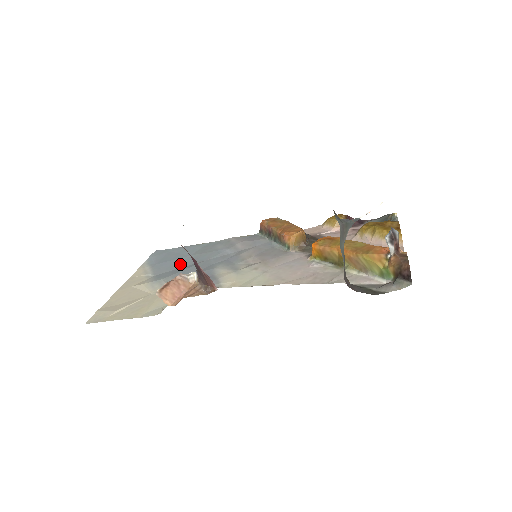
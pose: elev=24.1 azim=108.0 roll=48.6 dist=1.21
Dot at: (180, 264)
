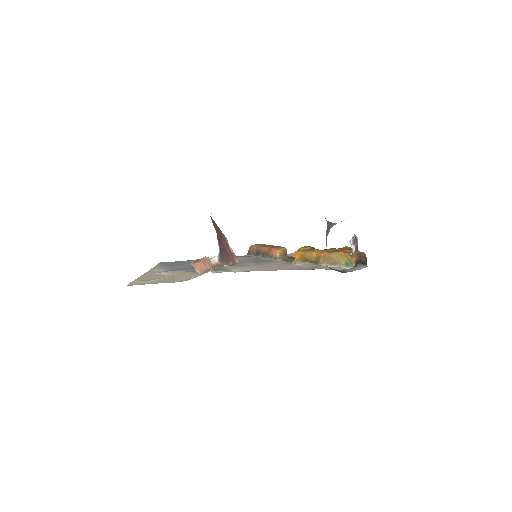
Dot at: (189, 266)
